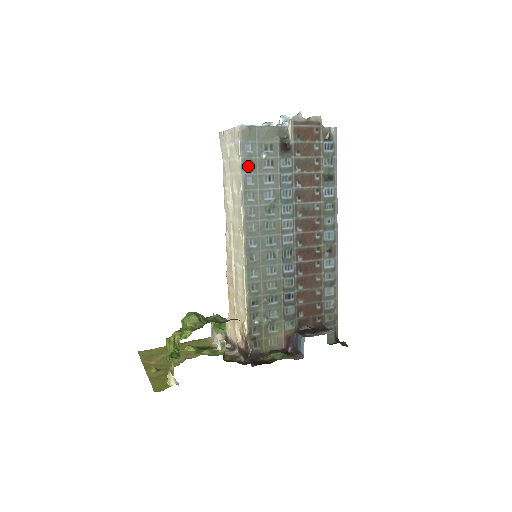
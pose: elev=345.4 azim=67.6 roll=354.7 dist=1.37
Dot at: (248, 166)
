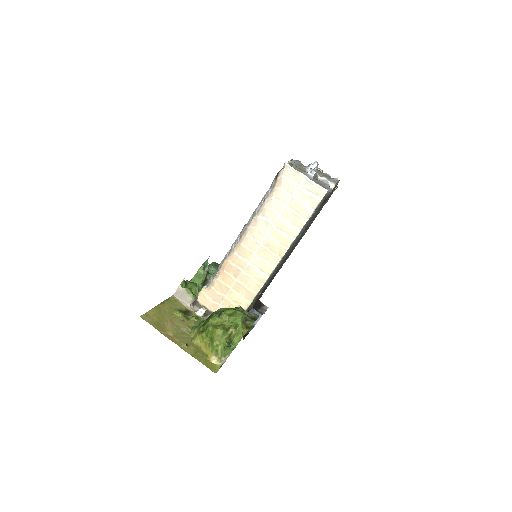
Dot at: occluded
